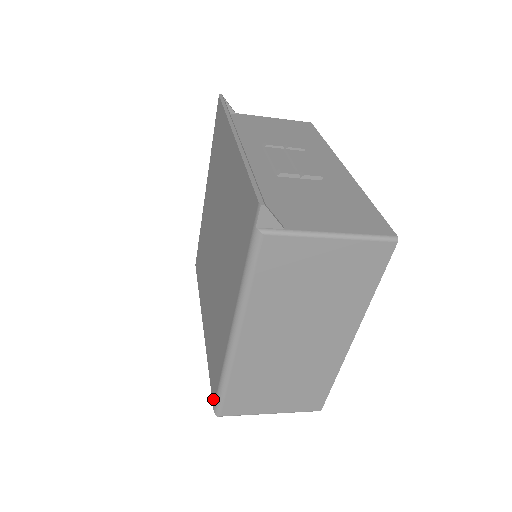
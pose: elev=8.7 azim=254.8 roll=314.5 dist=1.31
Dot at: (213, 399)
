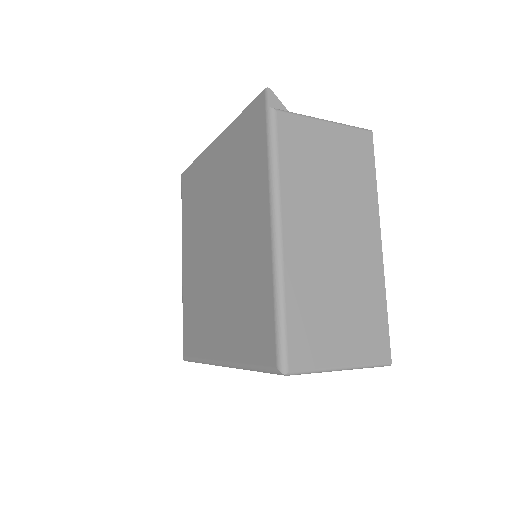
Dot at: (272, 359)
